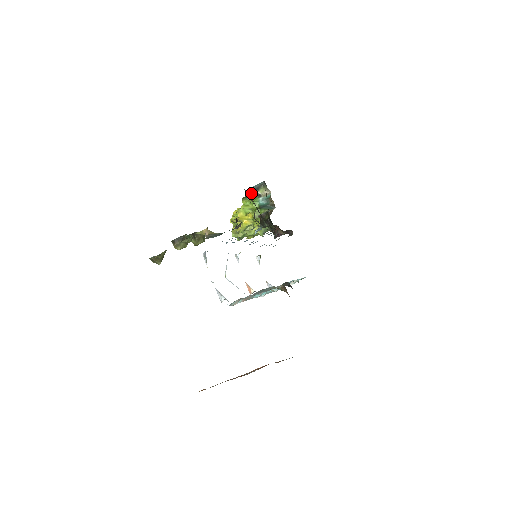
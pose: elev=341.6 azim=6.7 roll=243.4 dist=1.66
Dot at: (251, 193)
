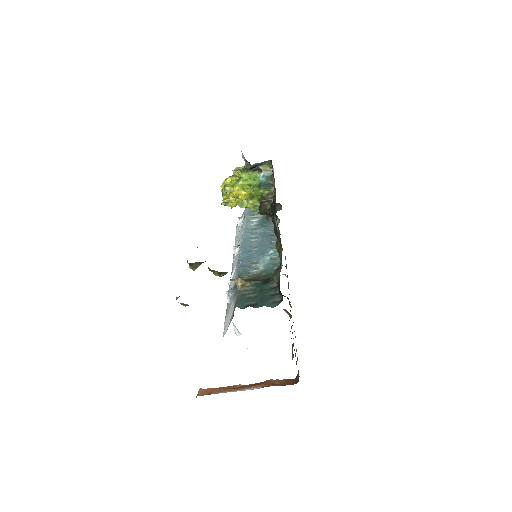
Dot at: (253, 167)
